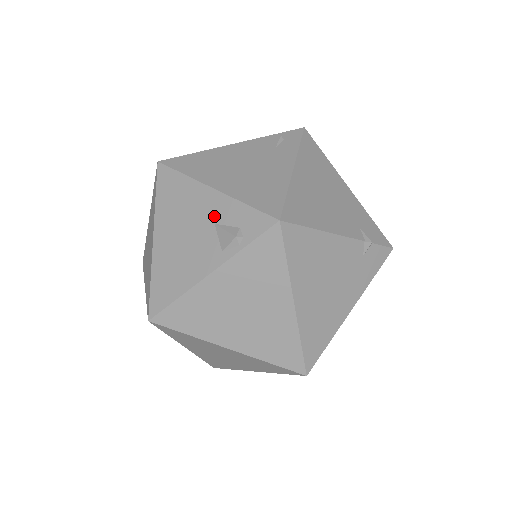
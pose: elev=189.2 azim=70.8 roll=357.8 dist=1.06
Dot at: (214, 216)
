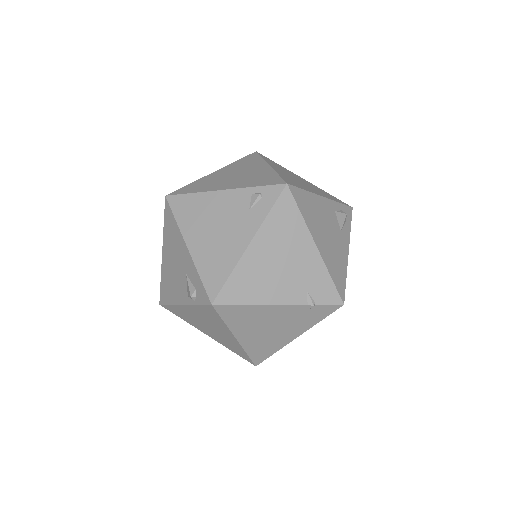
Dot at: (186, 268)
